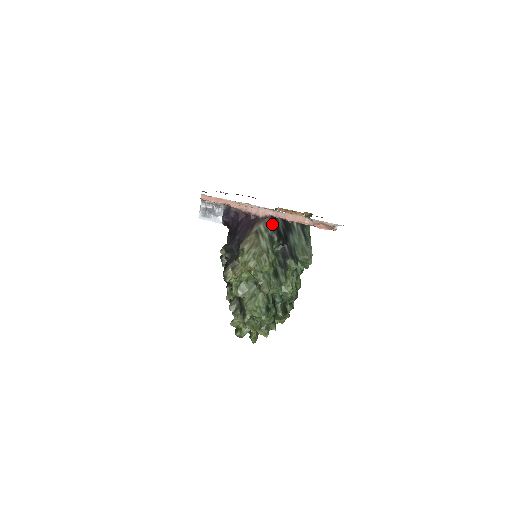
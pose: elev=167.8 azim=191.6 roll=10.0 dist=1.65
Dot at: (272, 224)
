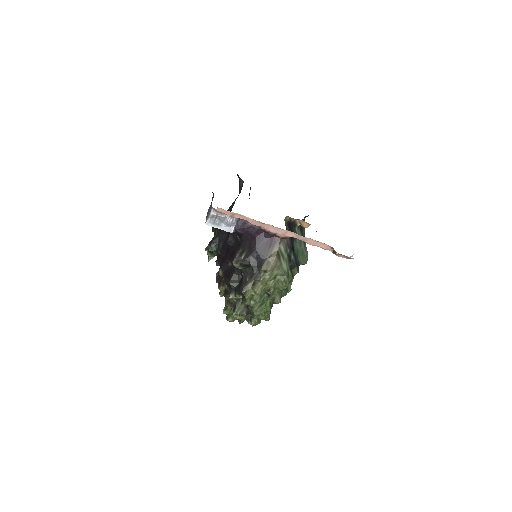
Dot at: (290, 243)
